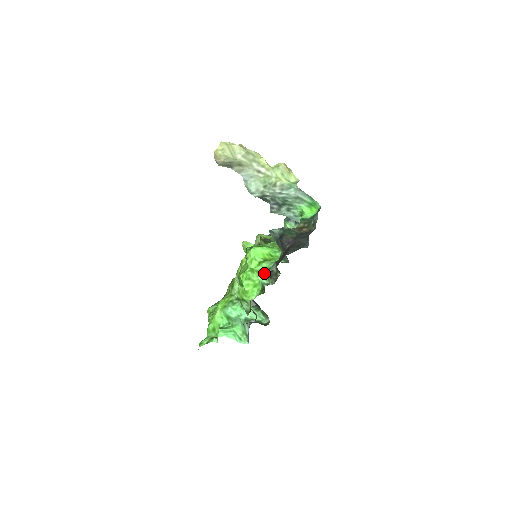
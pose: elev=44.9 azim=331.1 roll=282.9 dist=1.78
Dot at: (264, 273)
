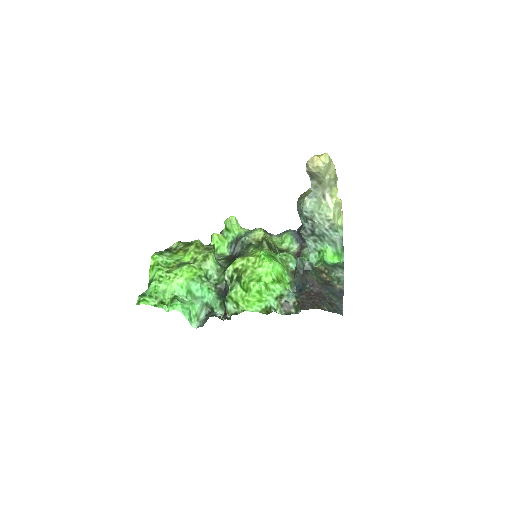
Dot at: (276, 296)
